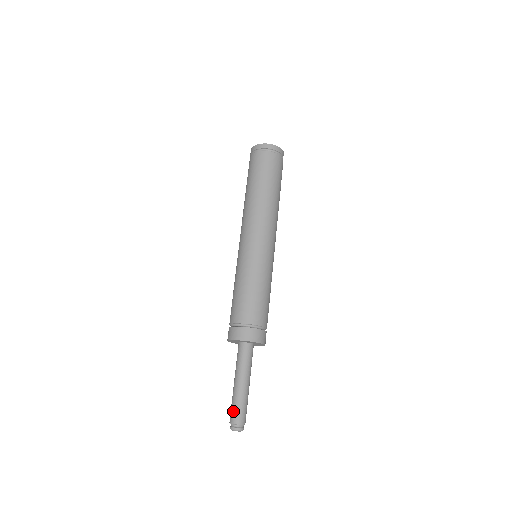
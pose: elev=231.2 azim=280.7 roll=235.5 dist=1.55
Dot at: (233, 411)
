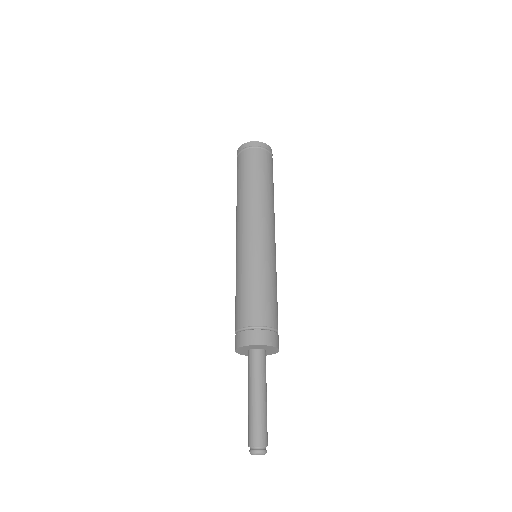
Dot at: (252, 430)
